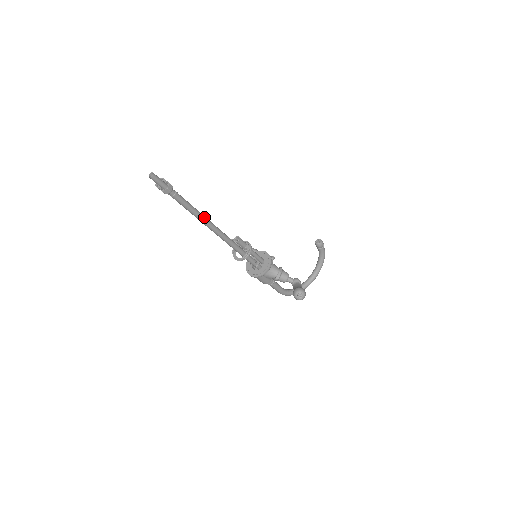
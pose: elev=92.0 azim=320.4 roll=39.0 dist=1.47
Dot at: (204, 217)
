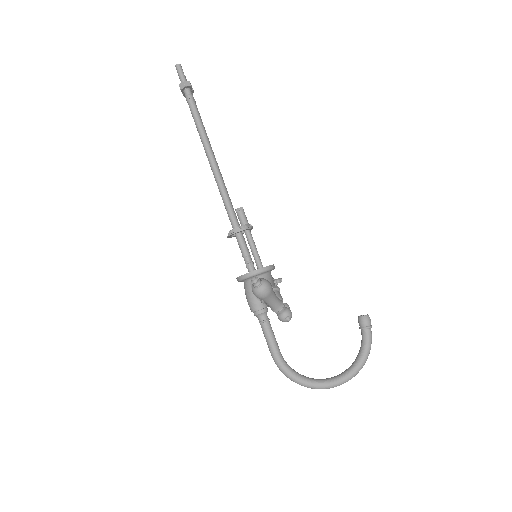
Dot at: (208, 143)
